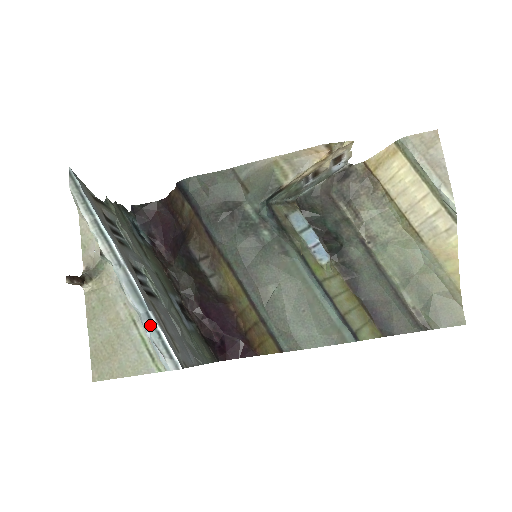
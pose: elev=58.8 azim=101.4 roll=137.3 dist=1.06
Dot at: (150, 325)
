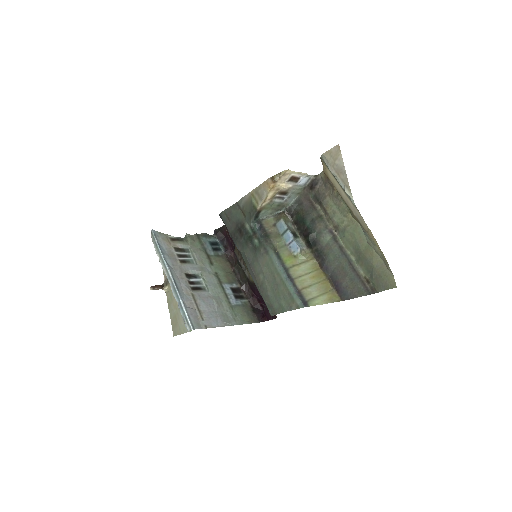
Dot at: (181, 308)
